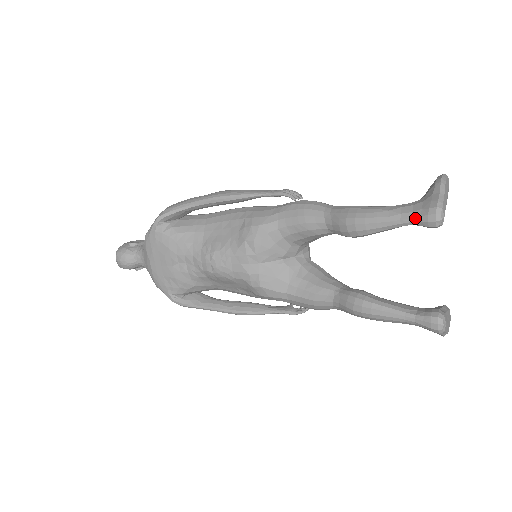
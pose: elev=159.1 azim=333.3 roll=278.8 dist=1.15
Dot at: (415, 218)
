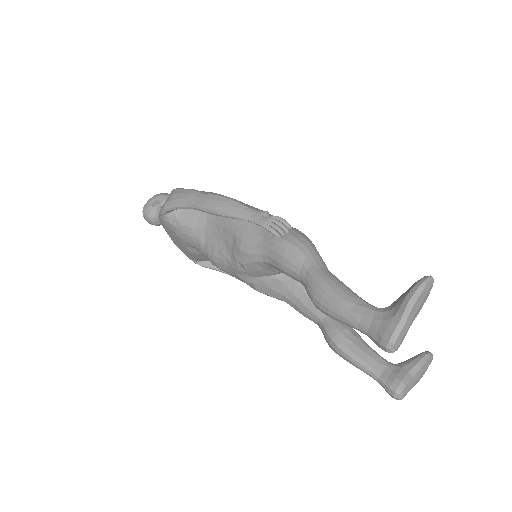
Dot at: (370, 336)
